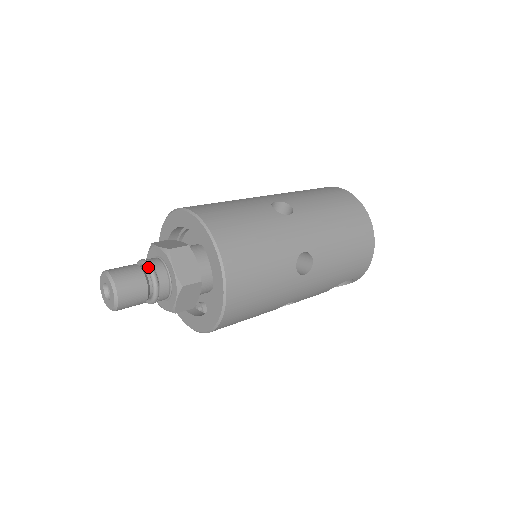
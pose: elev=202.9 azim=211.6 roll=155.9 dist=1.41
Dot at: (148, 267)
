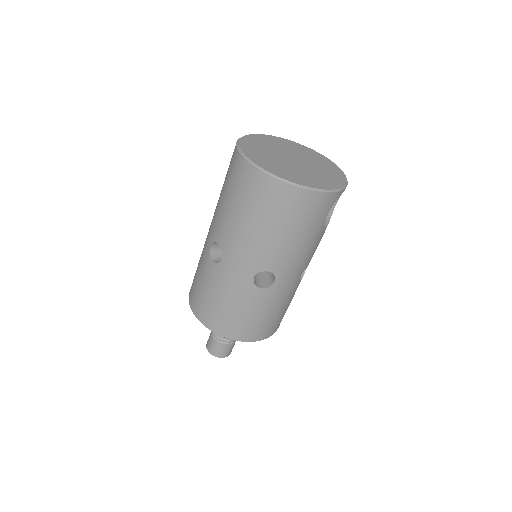
Dot at: (214, 335)
